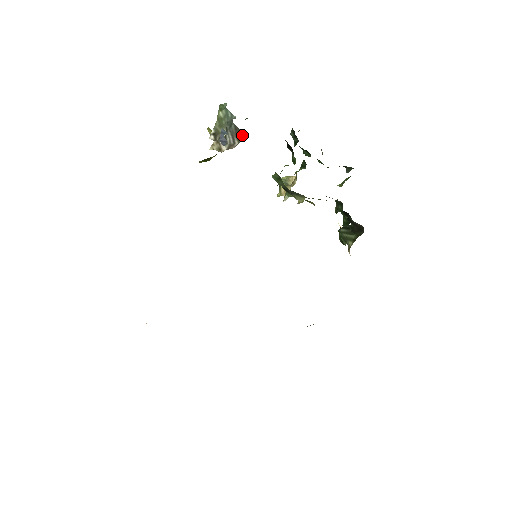
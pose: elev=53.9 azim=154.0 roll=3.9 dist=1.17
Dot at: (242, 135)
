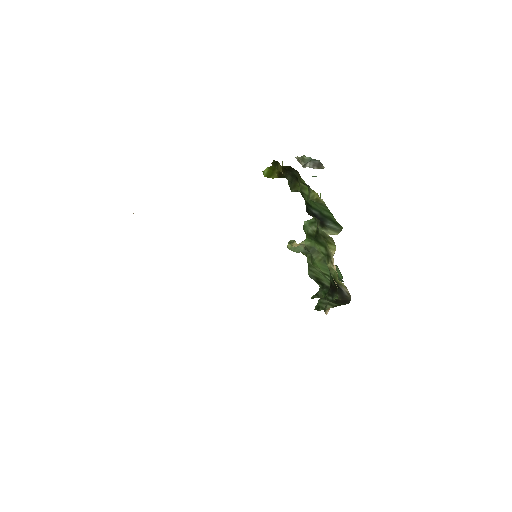
Dot at: (323, 168)
